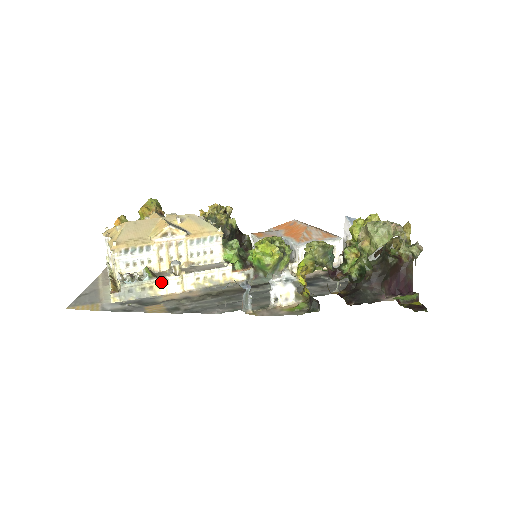
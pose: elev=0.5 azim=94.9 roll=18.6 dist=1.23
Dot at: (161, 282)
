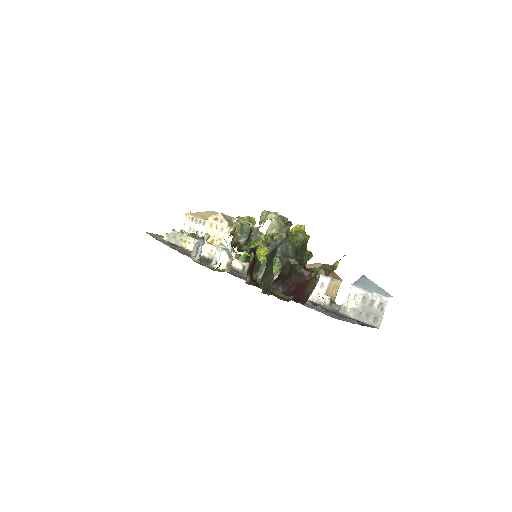
Dot at: (191, 241)
